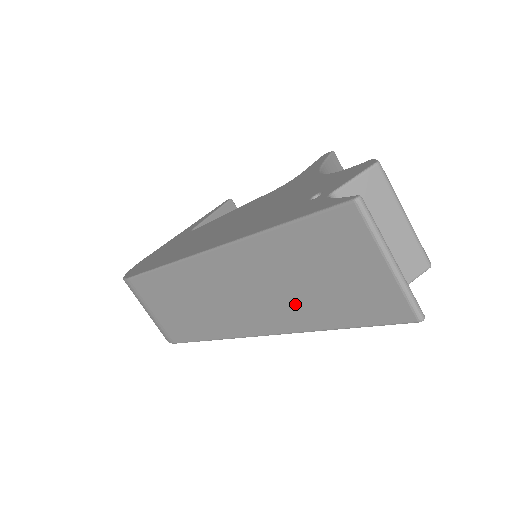
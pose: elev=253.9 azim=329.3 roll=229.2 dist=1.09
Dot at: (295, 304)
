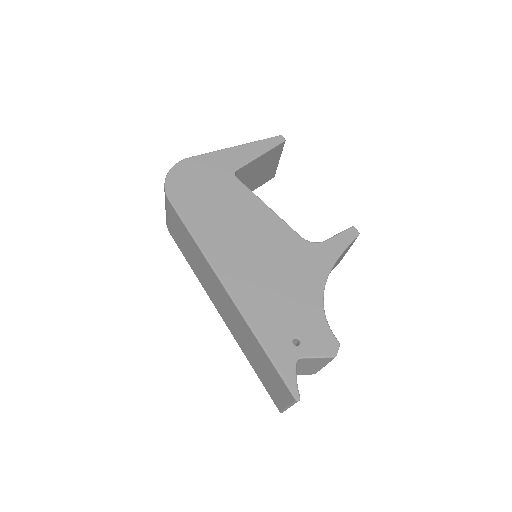
Dot at: (245, 346)
